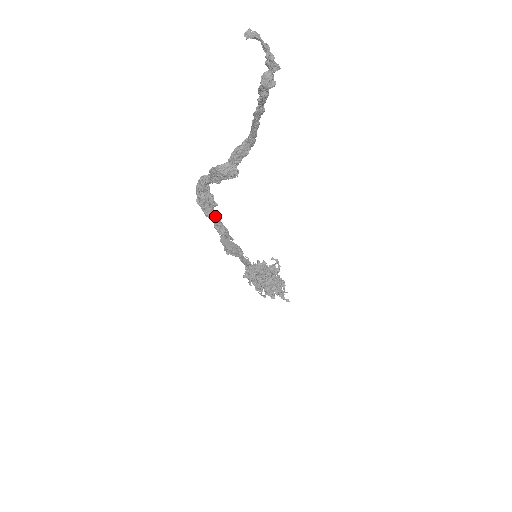
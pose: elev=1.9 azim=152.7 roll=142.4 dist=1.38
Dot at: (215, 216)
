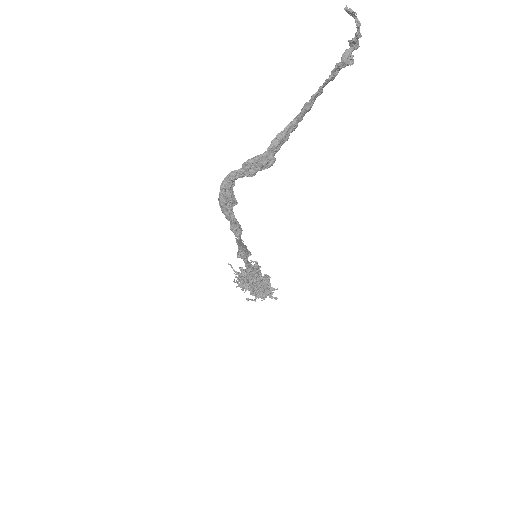
Dot at: (234, 216)
